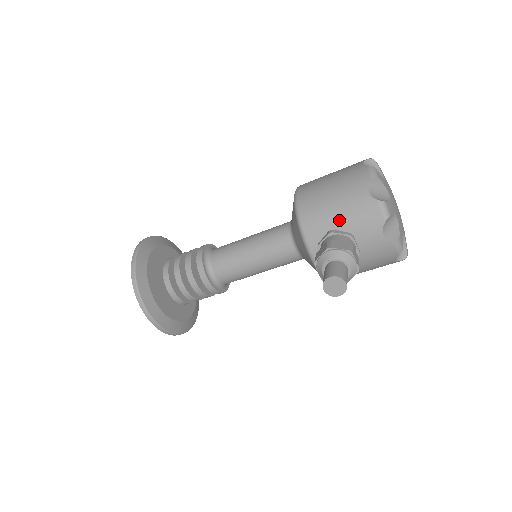
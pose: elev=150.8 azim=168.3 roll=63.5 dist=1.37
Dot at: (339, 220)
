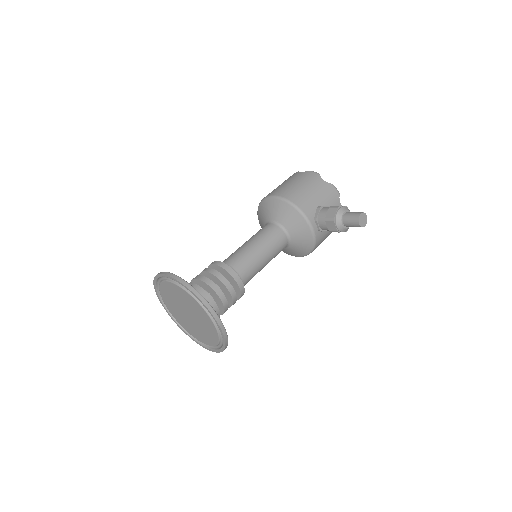
Dot at: (319, 200)
